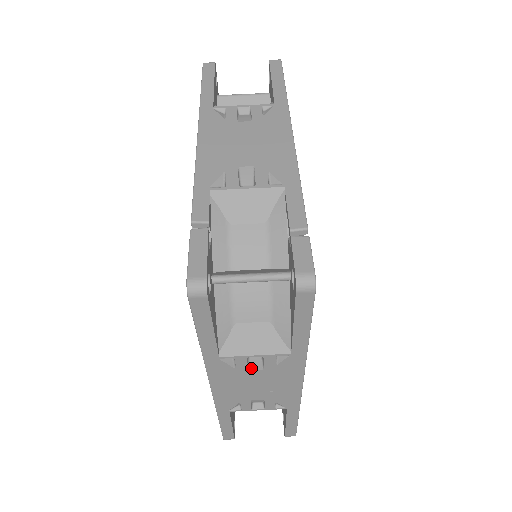
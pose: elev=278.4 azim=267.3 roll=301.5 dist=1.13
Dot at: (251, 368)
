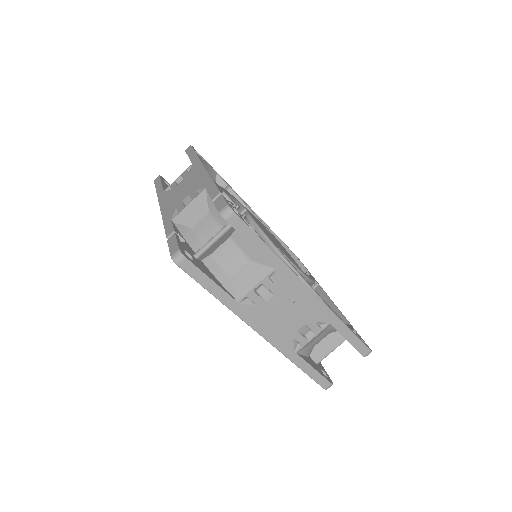
Dot at: (266, 299)
